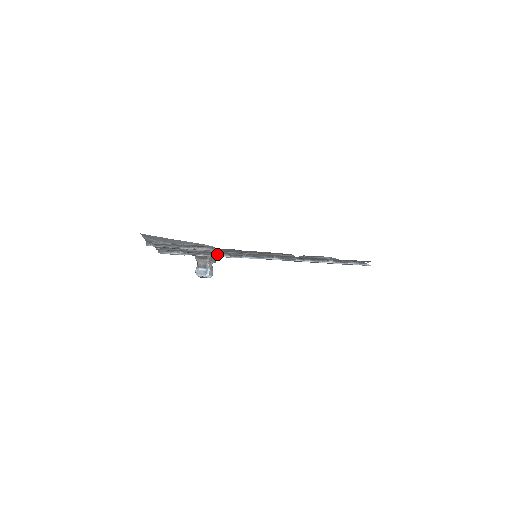
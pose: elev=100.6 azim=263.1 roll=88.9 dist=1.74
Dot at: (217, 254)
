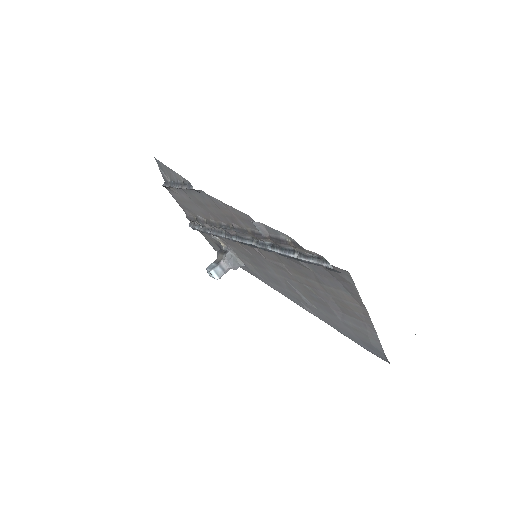
Dot at: (218, 231)
